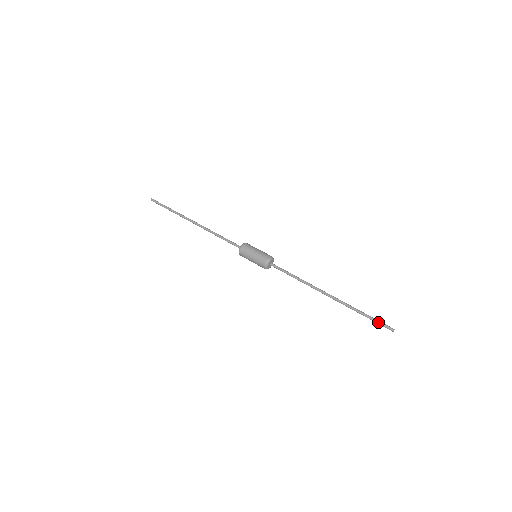
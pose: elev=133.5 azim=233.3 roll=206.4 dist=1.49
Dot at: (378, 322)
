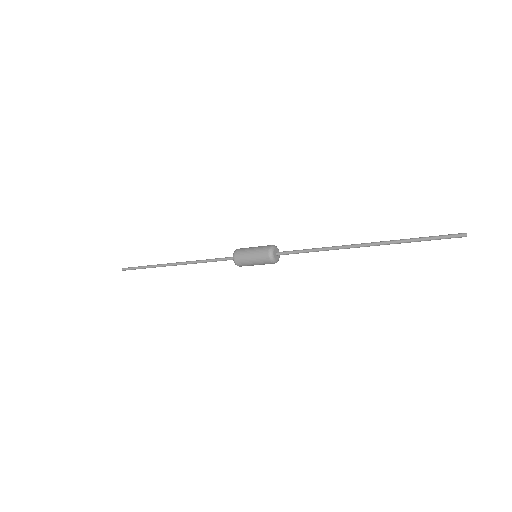
Dot at: (440, 236)
